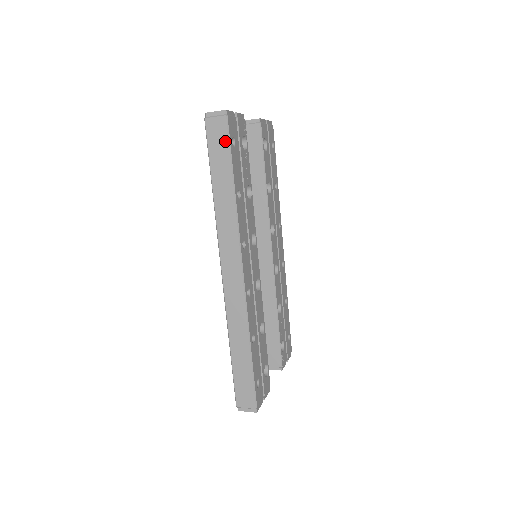
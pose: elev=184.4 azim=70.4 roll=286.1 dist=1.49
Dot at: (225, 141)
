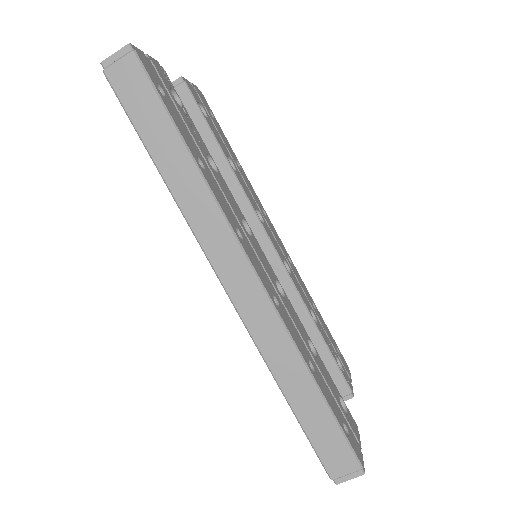
Dot at: (147, 89)
